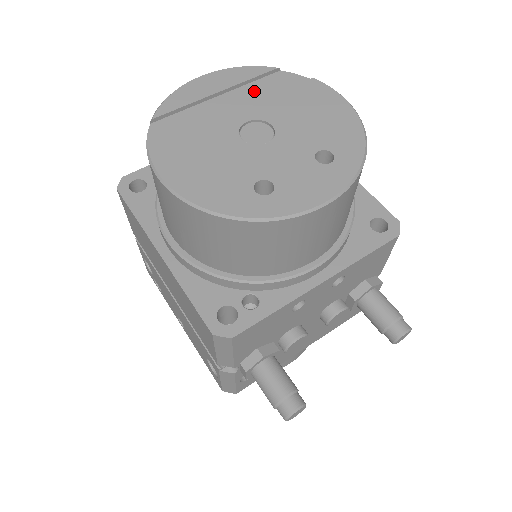
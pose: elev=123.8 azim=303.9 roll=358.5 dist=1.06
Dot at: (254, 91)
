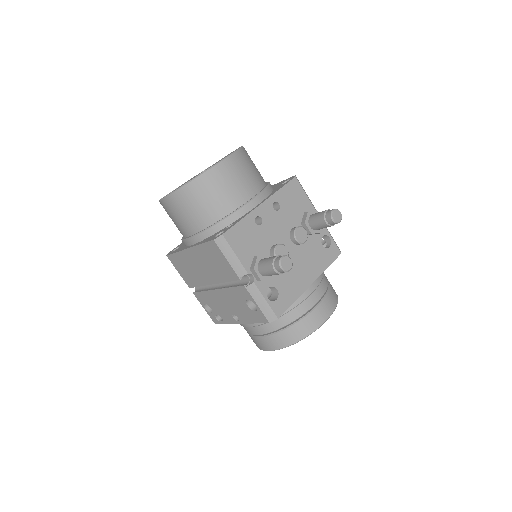
Dot at: occluded
